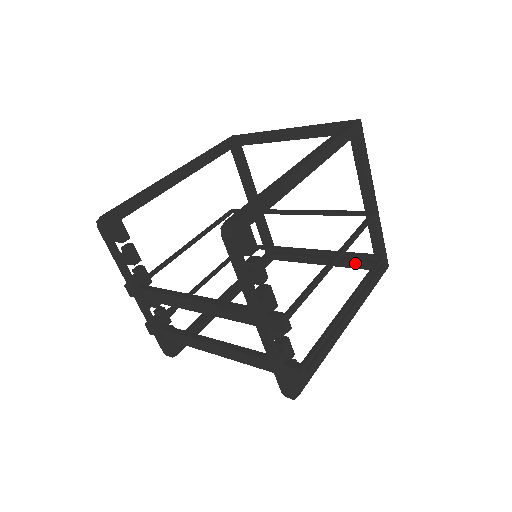
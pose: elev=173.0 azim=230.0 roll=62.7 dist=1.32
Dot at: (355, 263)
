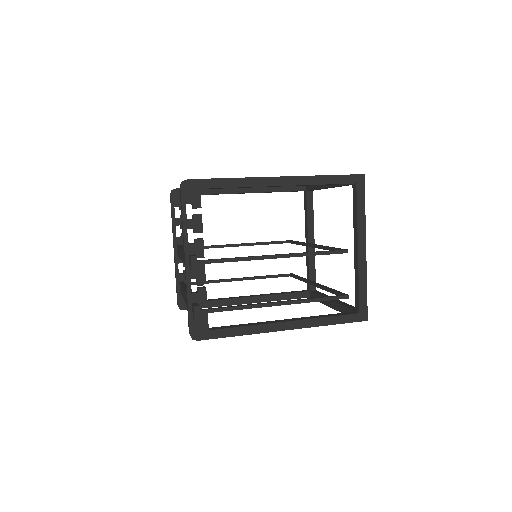
Dot at: (346, 309)
